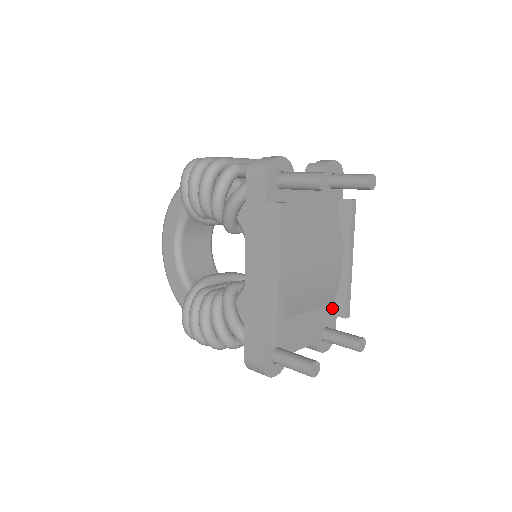
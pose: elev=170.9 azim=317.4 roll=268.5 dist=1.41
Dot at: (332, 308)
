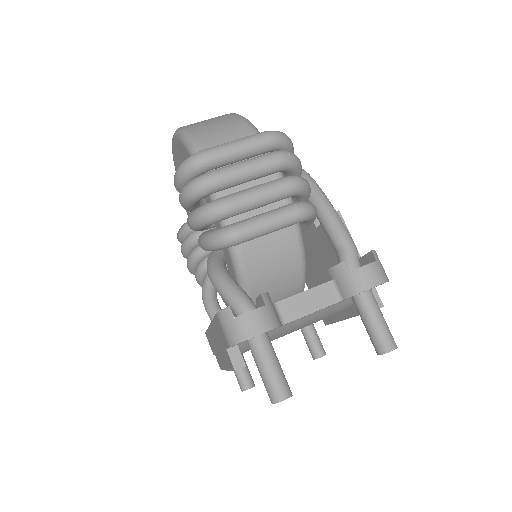
Dot at: occluded
